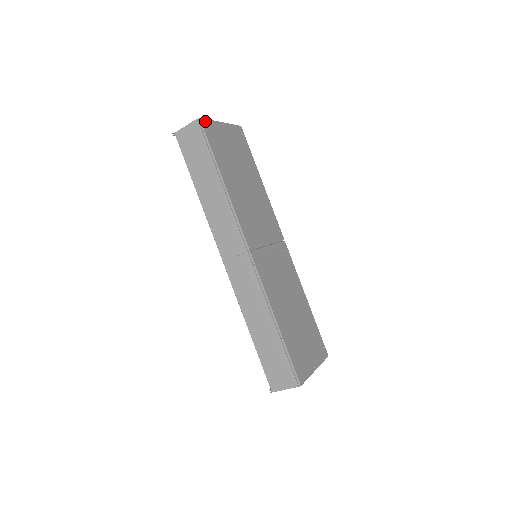
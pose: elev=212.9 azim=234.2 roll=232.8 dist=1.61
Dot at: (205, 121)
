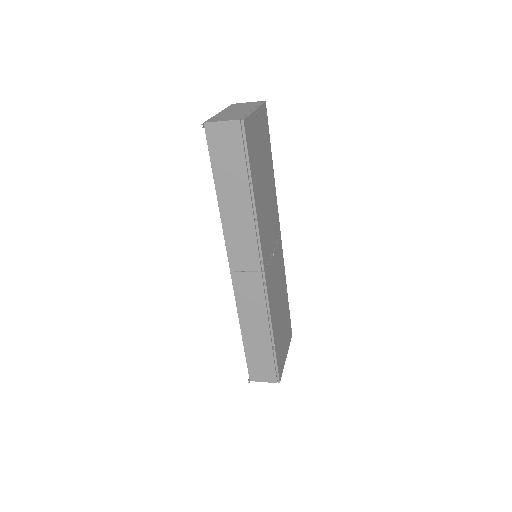
Dot at: (246, 121)
